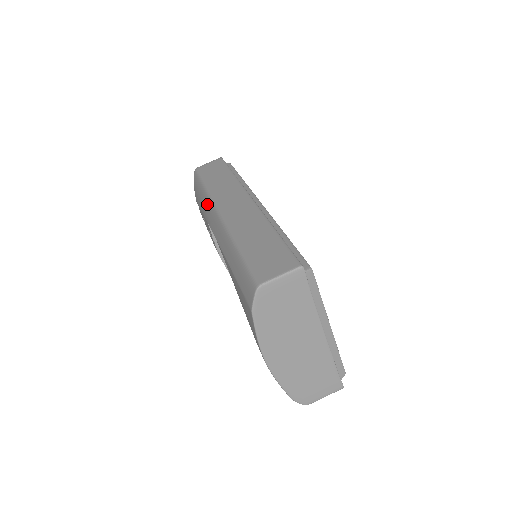
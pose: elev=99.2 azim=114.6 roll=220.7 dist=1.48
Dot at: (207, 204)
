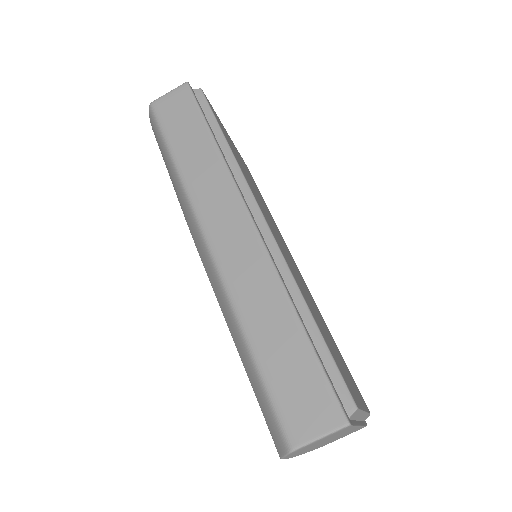
Dot at: (183, 203)
